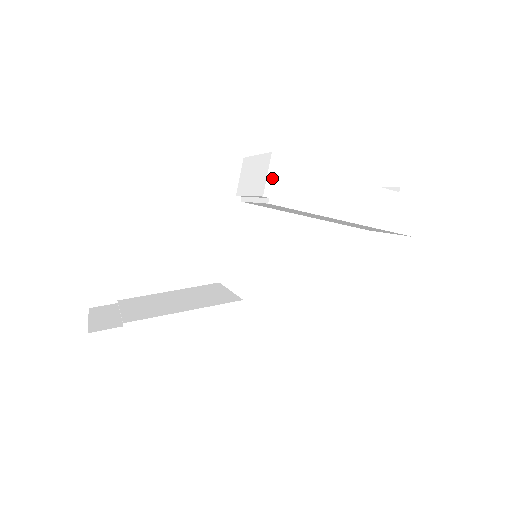
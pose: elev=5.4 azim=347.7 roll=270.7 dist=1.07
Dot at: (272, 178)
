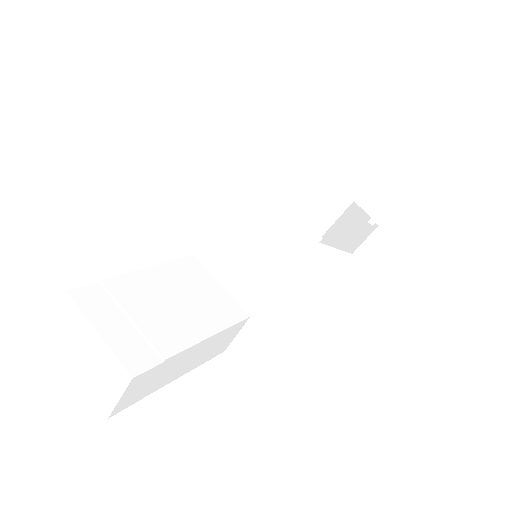
Dot at: (337, 222)
